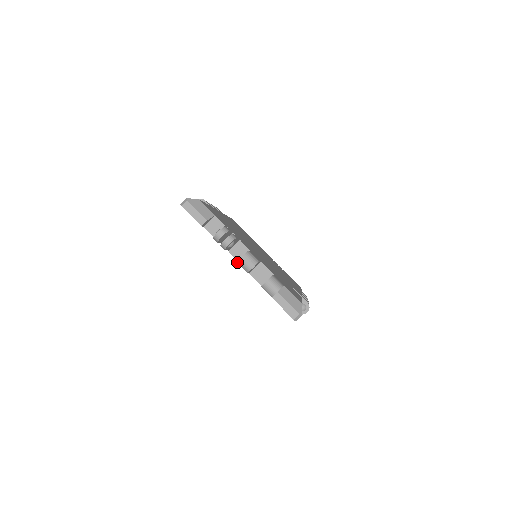
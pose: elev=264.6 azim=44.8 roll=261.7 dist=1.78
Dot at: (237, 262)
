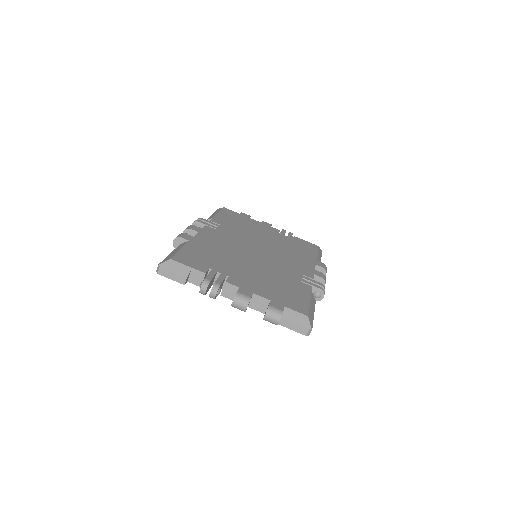
Dot at: occluded
